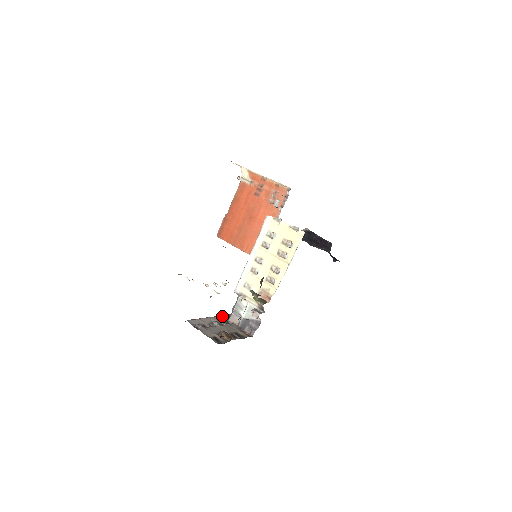
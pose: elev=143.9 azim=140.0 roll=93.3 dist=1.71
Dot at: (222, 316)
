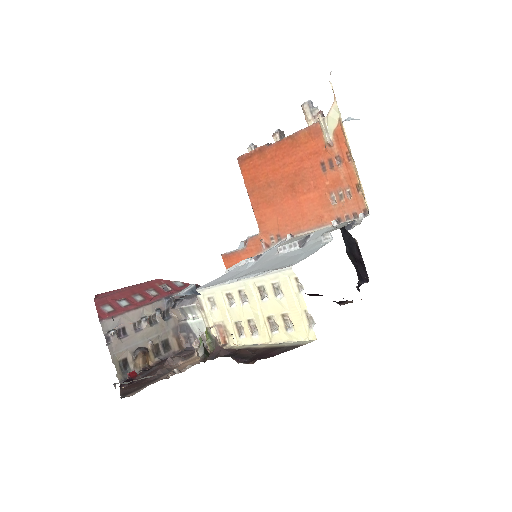
Dot at: (165, 301)
